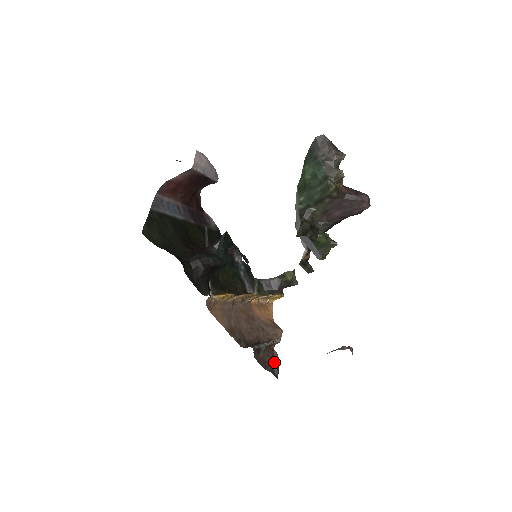
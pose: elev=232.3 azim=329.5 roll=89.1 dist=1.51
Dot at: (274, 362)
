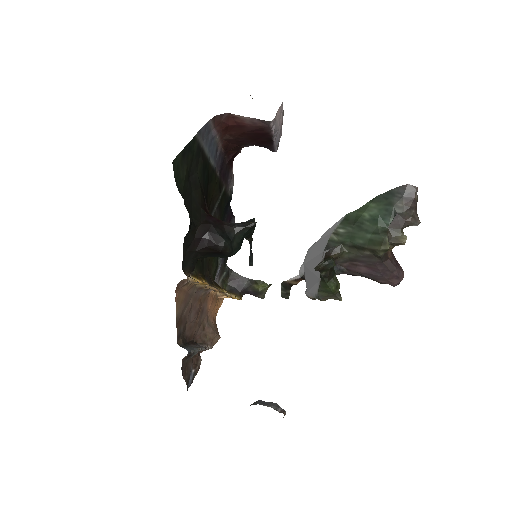
Dot at: (194, 370)
